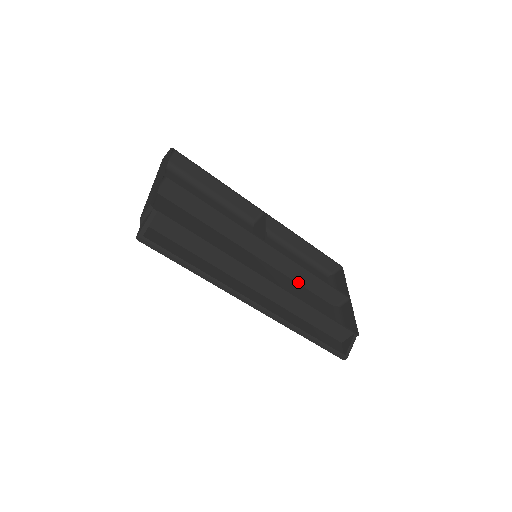
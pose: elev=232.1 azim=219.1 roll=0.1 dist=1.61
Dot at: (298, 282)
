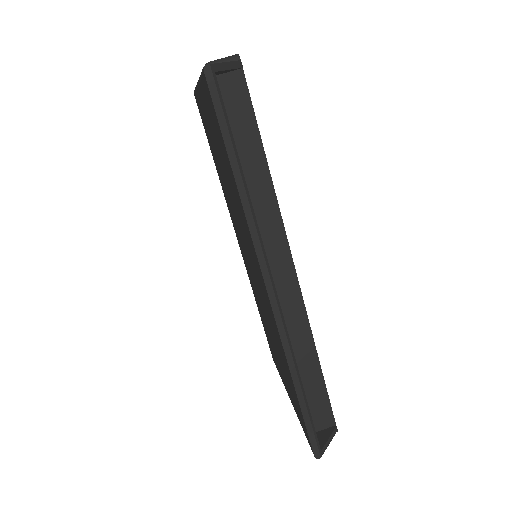
Dot at: occluded
